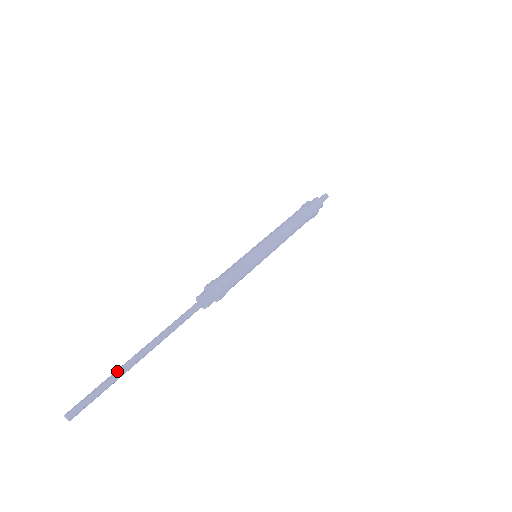
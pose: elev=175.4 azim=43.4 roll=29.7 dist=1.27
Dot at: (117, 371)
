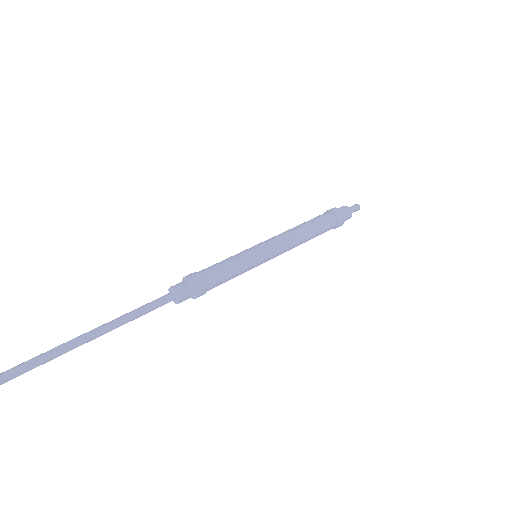
Dot at: (42, 355)
